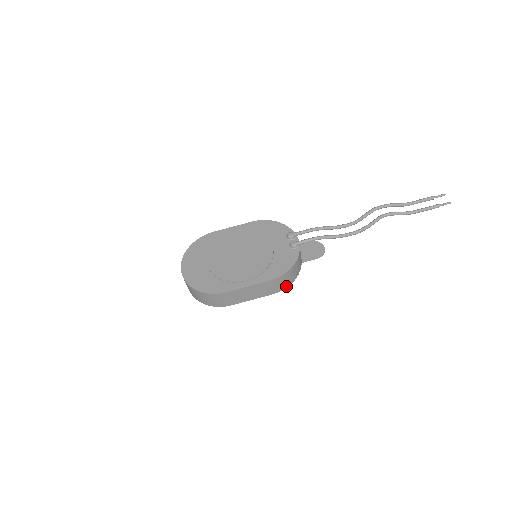
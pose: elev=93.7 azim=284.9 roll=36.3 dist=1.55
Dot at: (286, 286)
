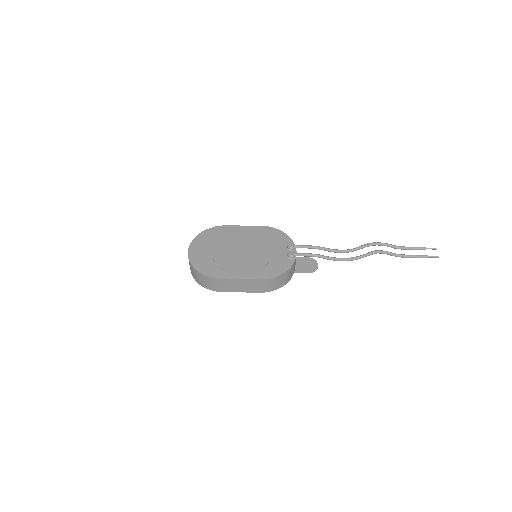
Dot at: (274, 289)
